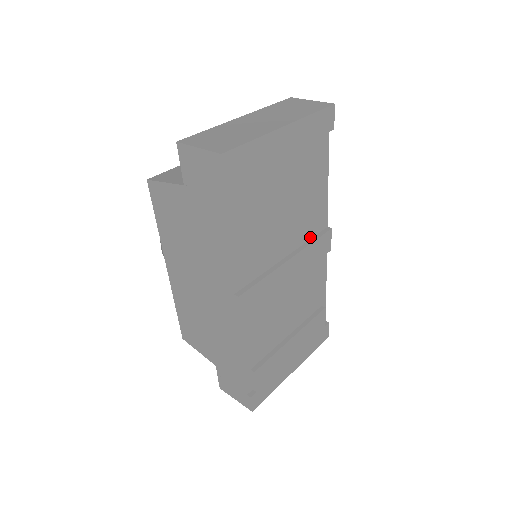
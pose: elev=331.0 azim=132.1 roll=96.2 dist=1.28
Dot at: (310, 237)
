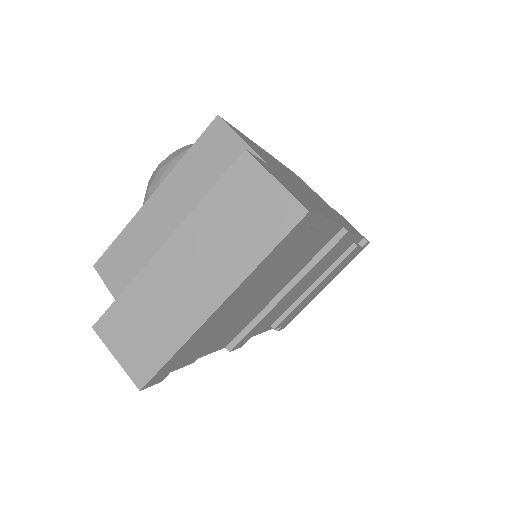
Dot at: (315, 254)
